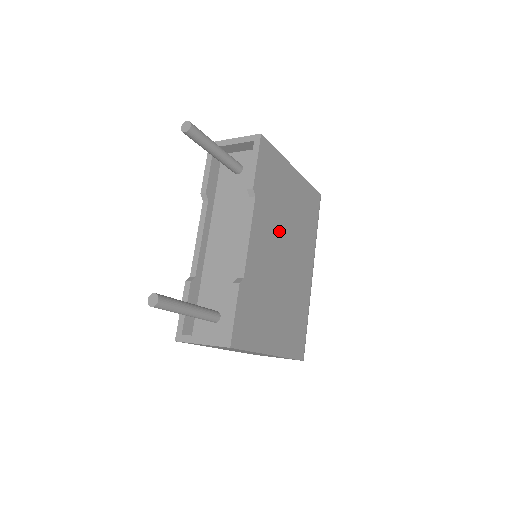
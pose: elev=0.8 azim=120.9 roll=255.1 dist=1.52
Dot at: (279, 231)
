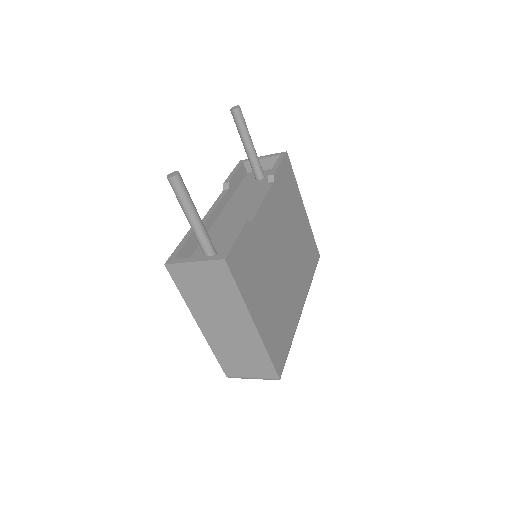
Dot at: (284, 232)
